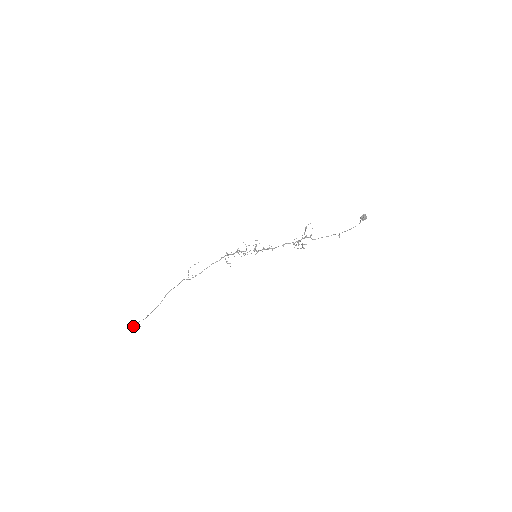
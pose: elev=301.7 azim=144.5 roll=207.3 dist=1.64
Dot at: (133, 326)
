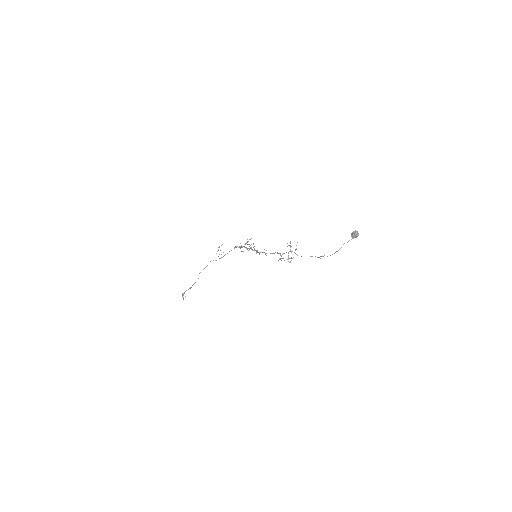
Dot at: (183, 293)
